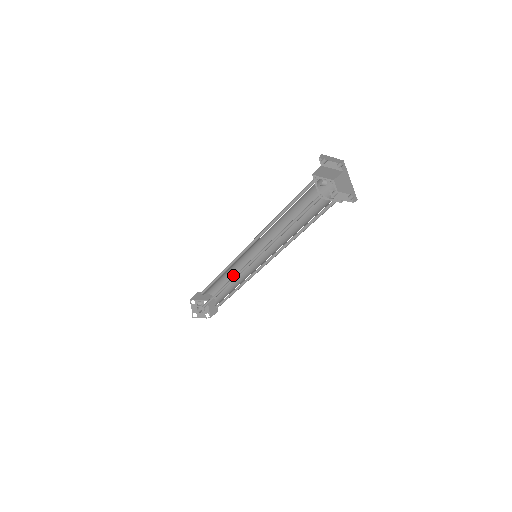
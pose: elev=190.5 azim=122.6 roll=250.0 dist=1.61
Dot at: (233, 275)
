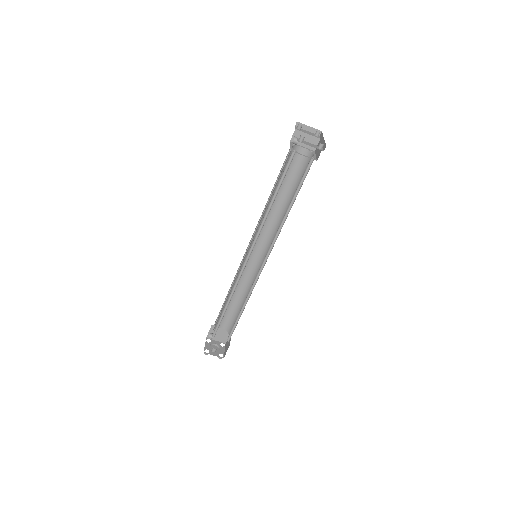
Dot at: (243, 296)
